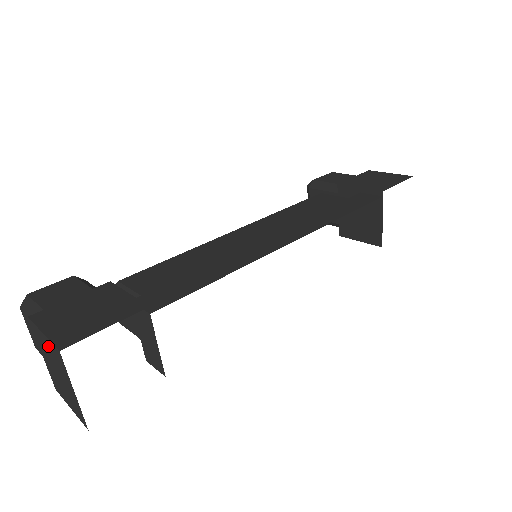
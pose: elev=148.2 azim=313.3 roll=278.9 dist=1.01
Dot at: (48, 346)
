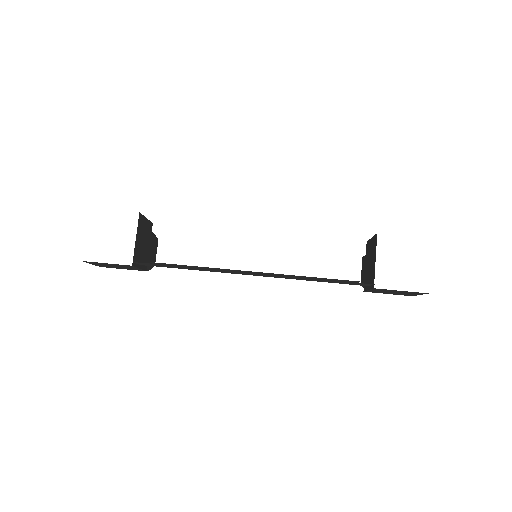
Dot at: occluded
